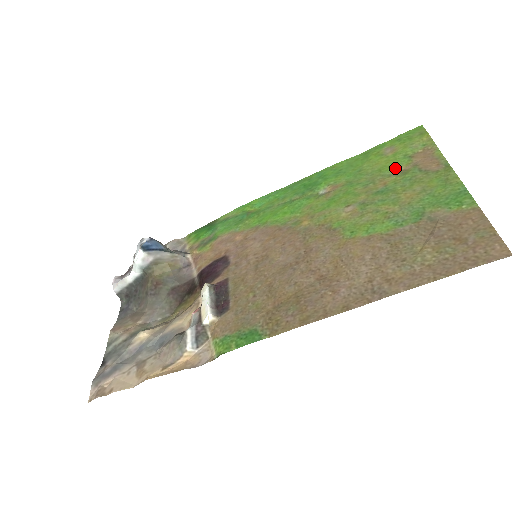
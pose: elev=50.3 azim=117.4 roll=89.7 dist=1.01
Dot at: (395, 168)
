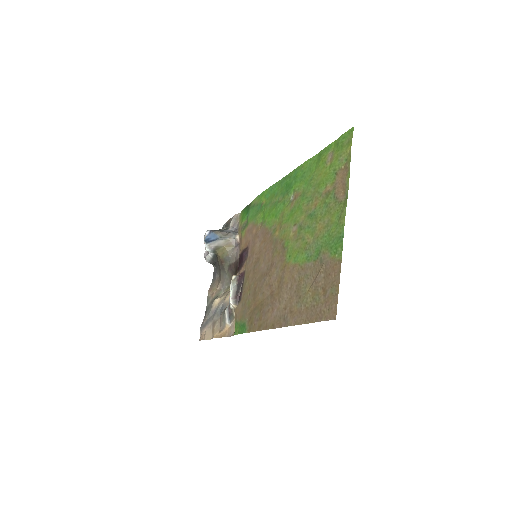
Dot at: (325, 186)
